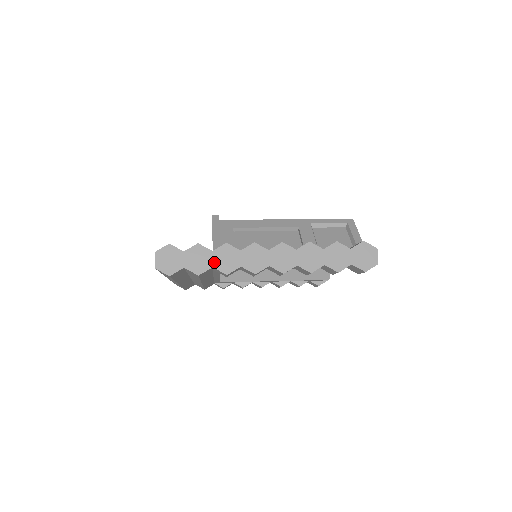
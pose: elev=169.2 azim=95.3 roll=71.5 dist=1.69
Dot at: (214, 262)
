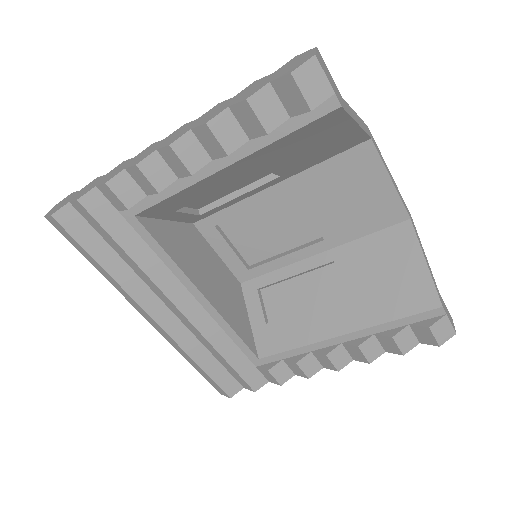
Dot at: (100, 181)
